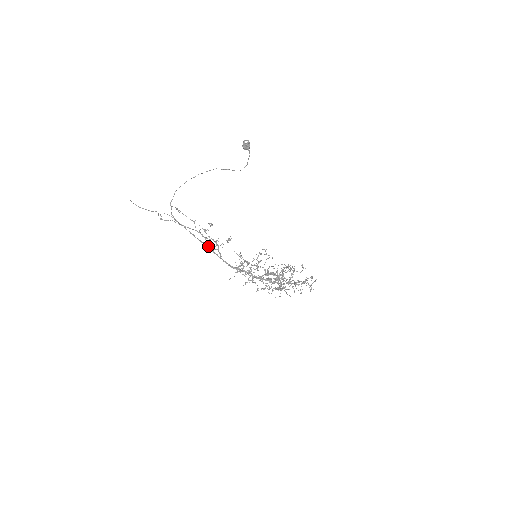
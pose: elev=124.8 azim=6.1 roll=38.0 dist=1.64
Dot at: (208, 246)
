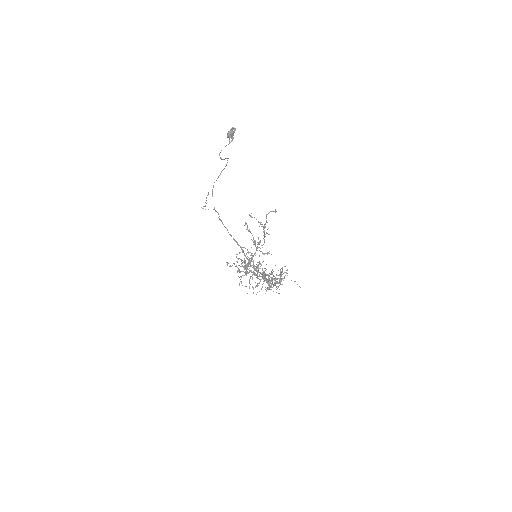
Dot at: occluded
